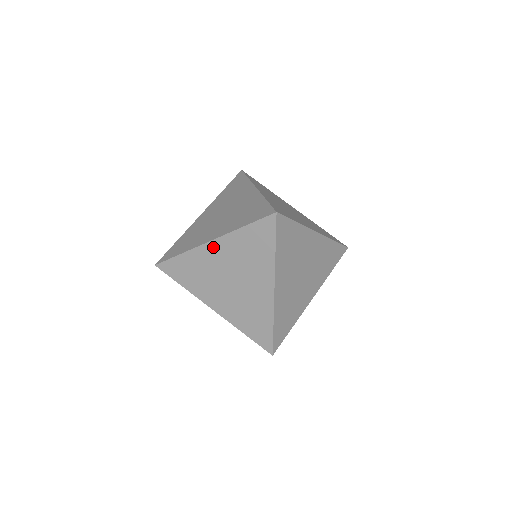
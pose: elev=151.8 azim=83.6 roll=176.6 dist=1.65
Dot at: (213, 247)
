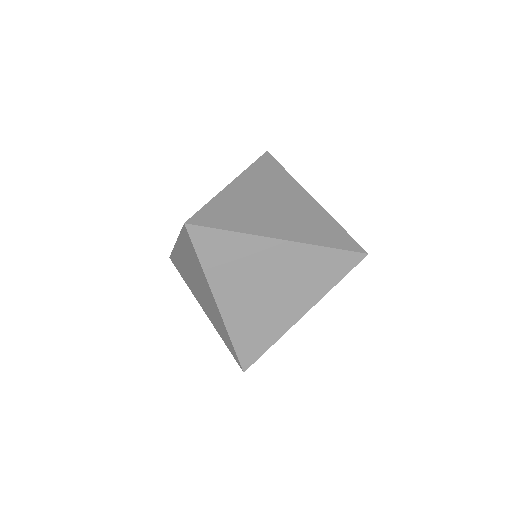
Dot at: (179, 250)
